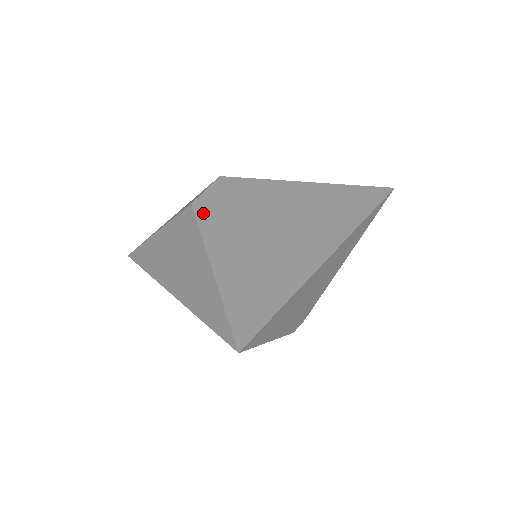
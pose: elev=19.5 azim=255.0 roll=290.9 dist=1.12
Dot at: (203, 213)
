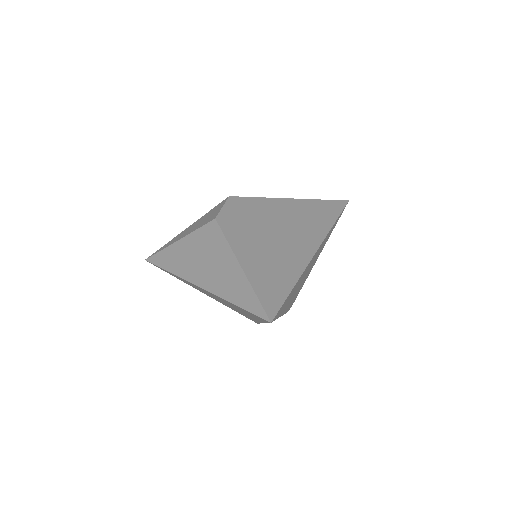
Dot at: (225, 225)
